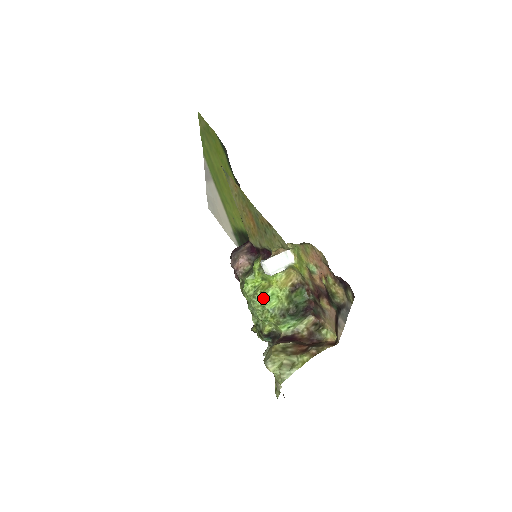
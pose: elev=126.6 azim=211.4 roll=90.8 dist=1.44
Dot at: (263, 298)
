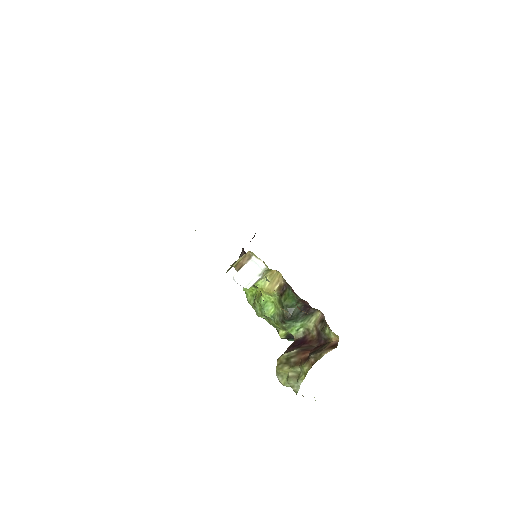
Dot at: (260, 307)
